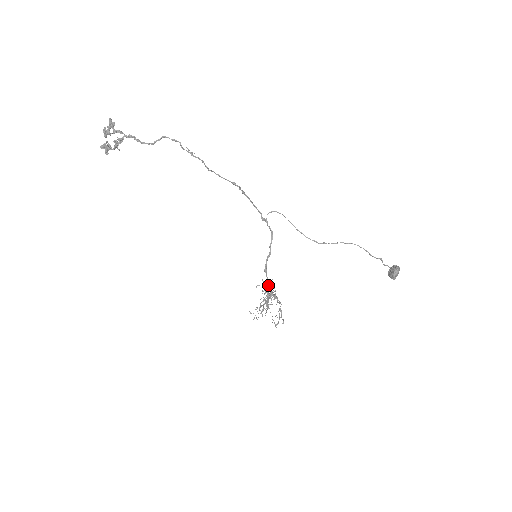
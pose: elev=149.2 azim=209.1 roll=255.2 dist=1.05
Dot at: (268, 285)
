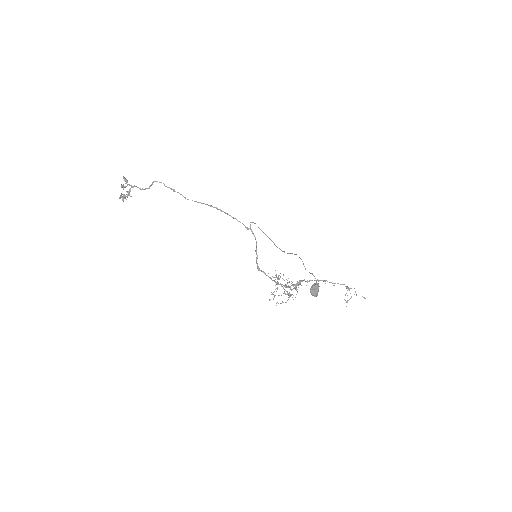
Dot at: (271, 279)
